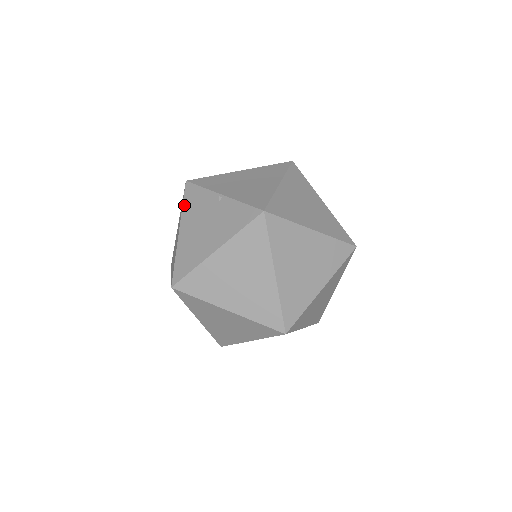
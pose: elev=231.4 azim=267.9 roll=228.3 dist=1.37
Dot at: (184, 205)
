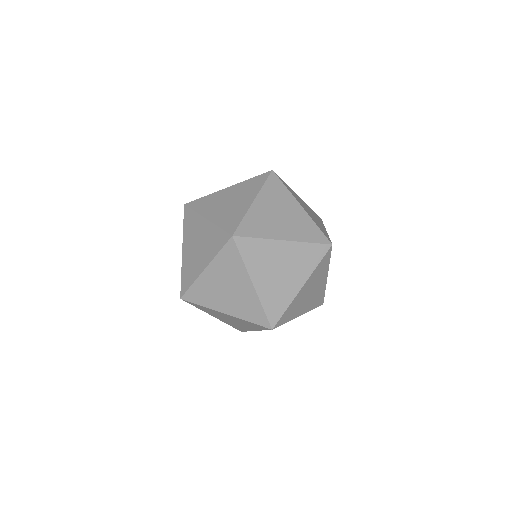
Dot at: occluded
